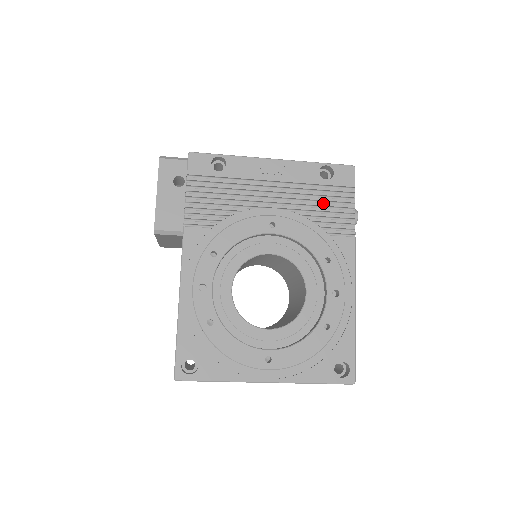
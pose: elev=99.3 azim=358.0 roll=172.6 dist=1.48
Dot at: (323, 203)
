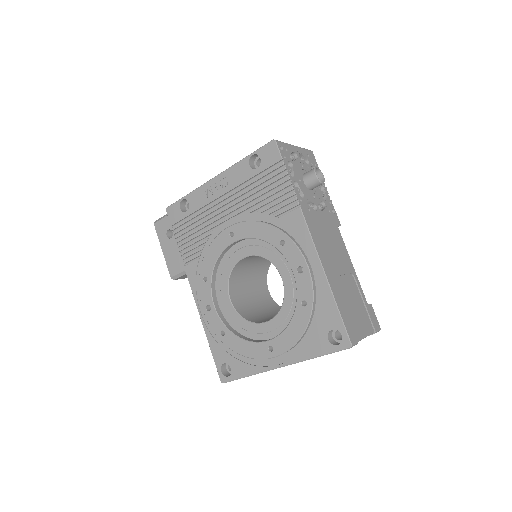
Dot at: (263, 191)
